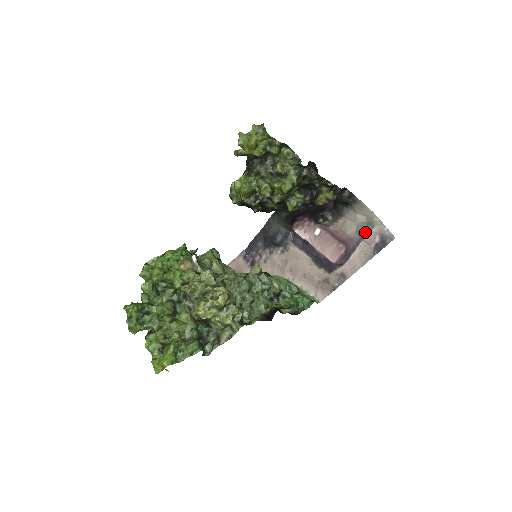
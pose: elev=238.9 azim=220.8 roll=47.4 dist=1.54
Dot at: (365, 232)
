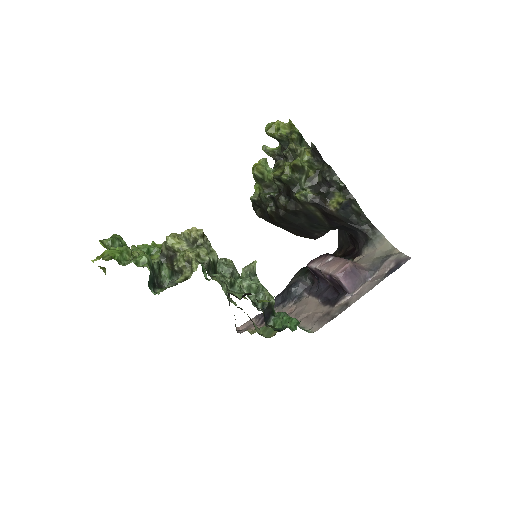
Dot at: (381, 262)
